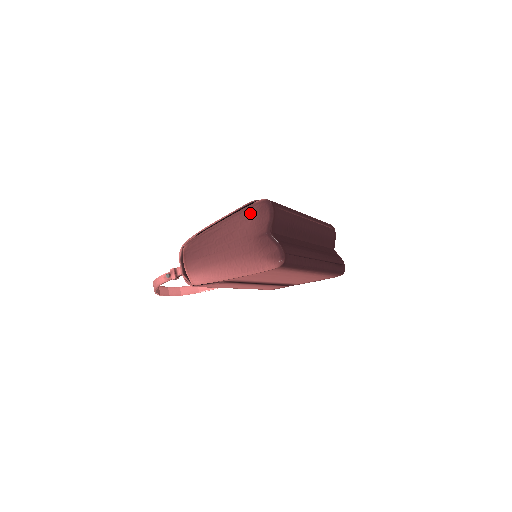
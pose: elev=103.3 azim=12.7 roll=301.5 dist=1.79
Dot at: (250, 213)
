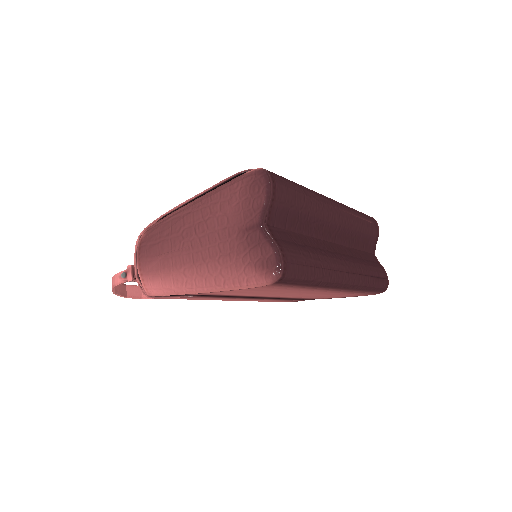
Dot at: (236, 190)
